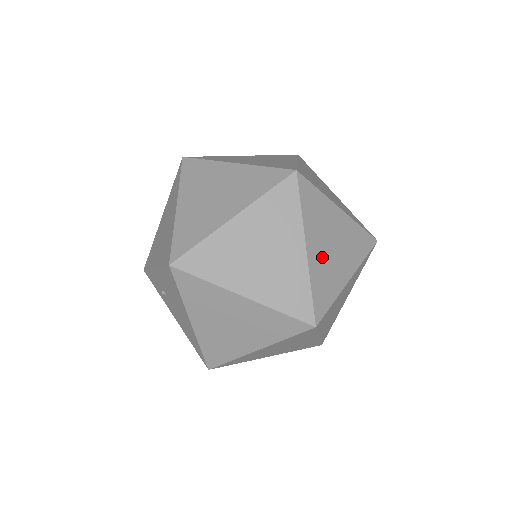
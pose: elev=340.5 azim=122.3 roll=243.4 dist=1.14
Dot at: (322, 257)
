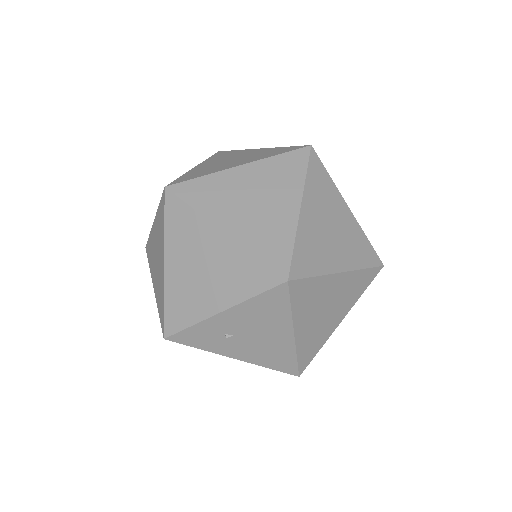
Dot at: occluded
